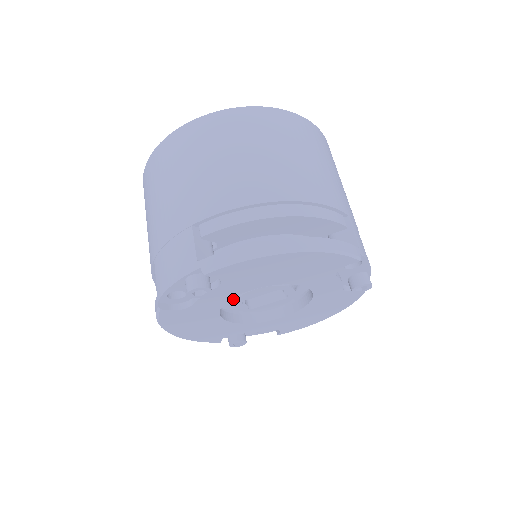
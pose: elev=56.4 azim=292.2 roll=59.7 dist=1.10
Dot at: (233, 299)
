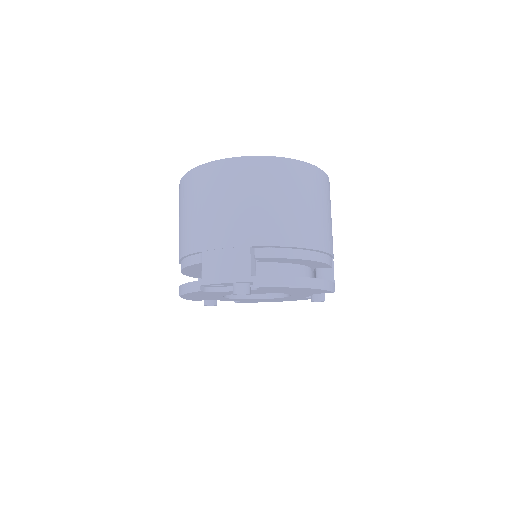
Dot at: occluded
